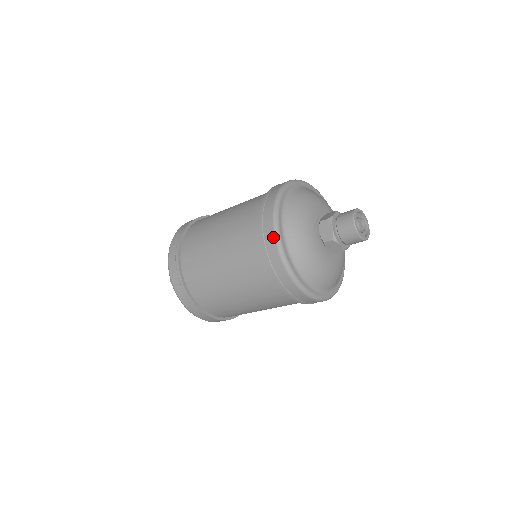
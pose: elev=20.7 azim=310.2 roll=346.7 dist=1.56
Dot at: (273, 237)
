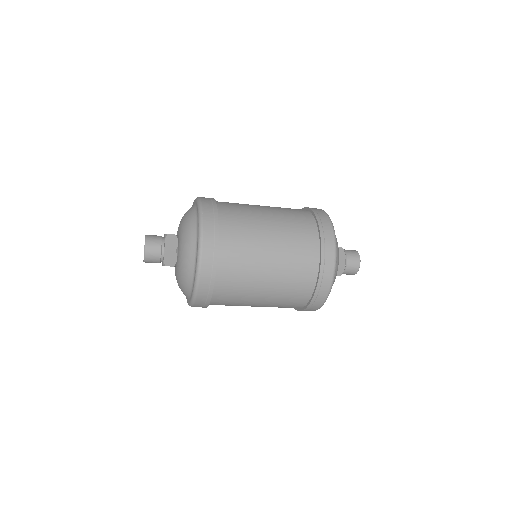
Dot at: (328, 291)
